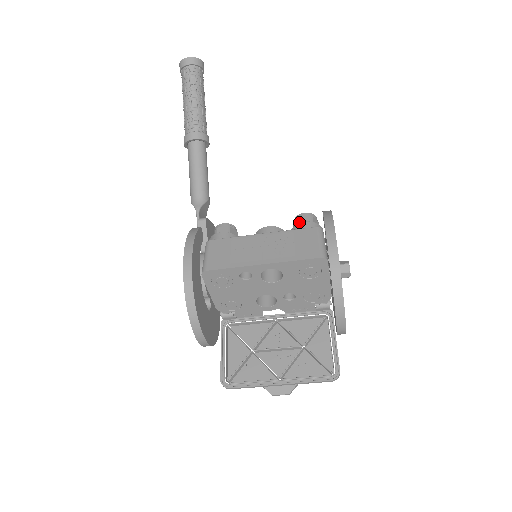
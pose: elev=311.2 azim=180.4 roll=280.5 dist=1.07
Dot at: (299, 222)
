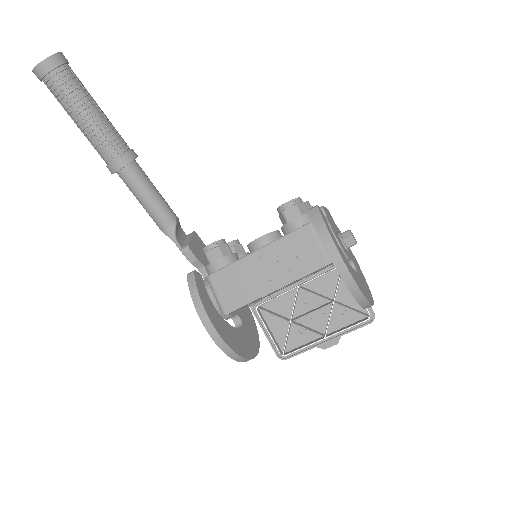
Dot at: (286, 218)
